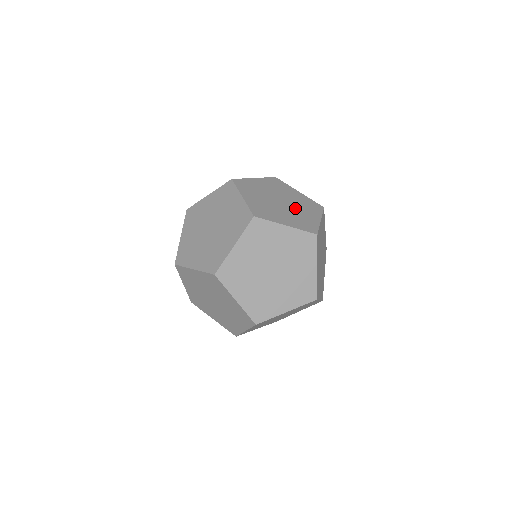
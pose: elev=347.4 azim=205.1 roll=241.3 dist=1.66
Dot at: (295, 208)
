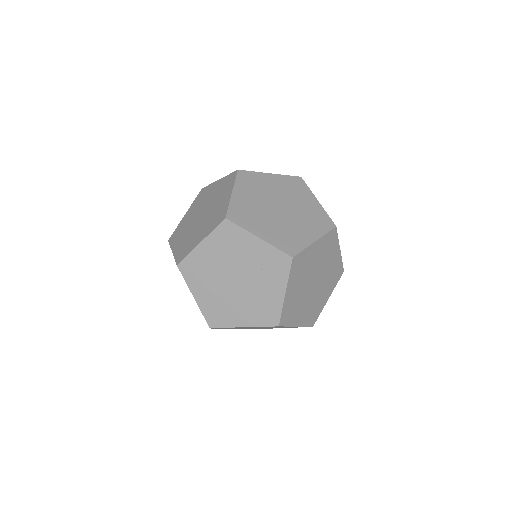
Dot at: (292, 219)
